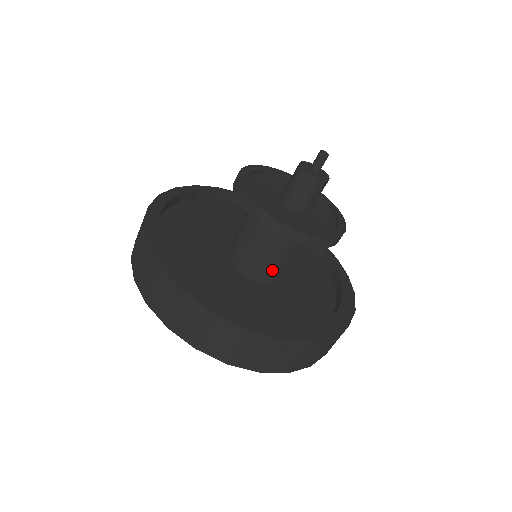
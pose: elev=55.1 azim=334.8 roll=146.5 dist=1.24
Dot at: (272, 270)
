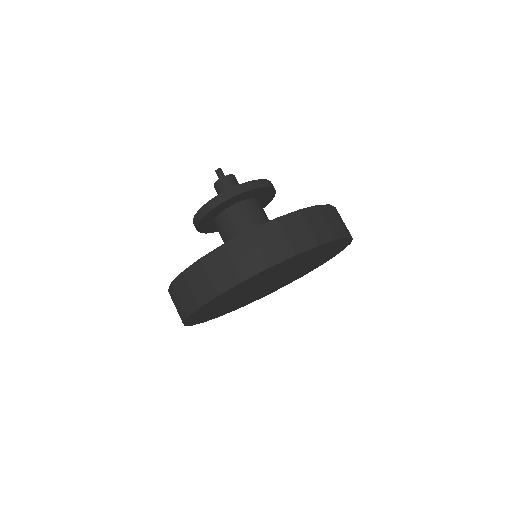
Dot at: occluded
